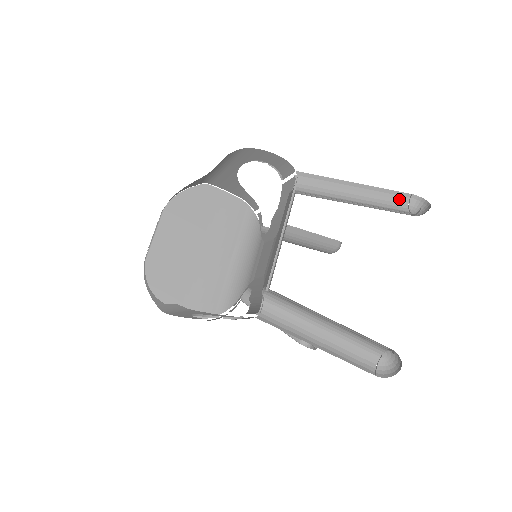
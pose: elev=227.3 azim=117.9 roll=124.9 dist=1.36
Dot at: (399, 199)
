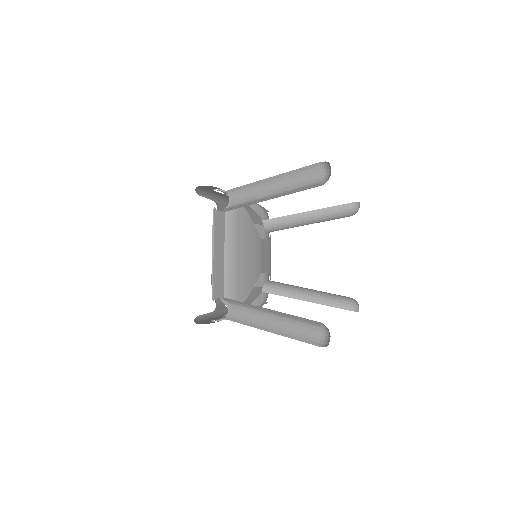
Dot at: (312, 172)
